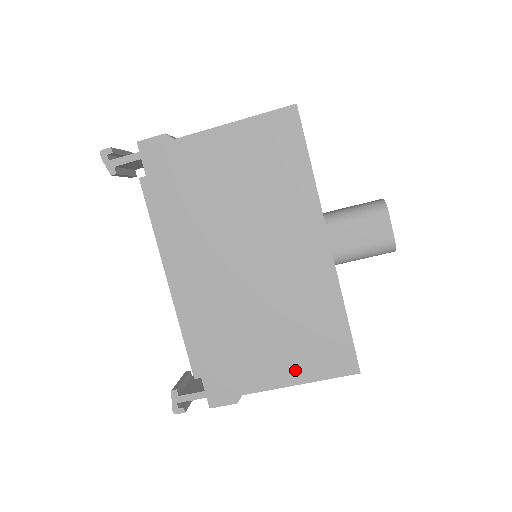
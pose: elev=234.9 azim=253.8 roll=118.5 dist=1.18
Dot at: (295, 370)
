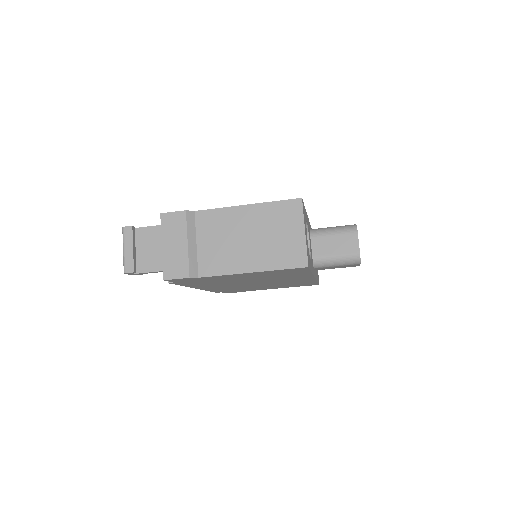
Dot at: occluded
